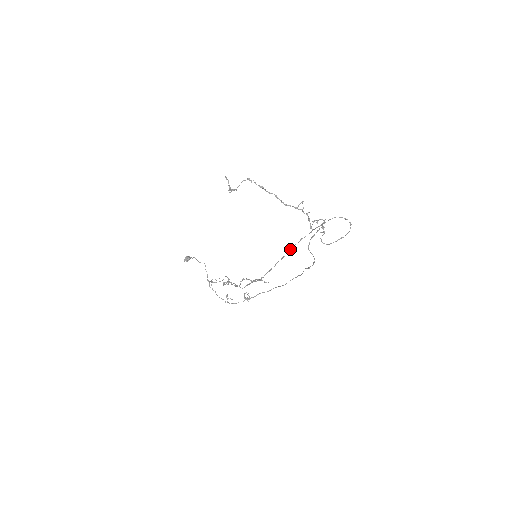
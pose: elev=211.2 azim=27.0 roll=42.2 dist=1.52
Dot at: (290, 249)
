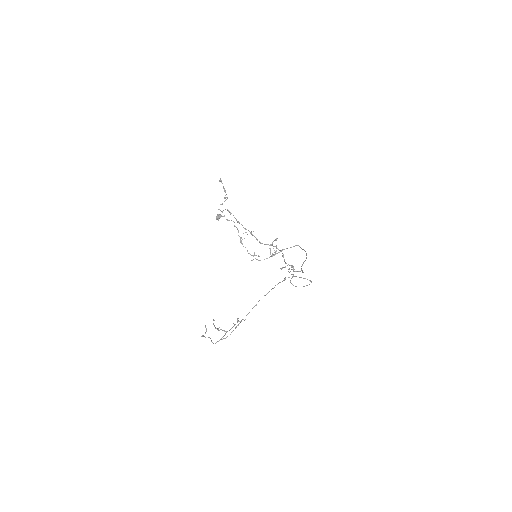
Dot at: (254, 306)
